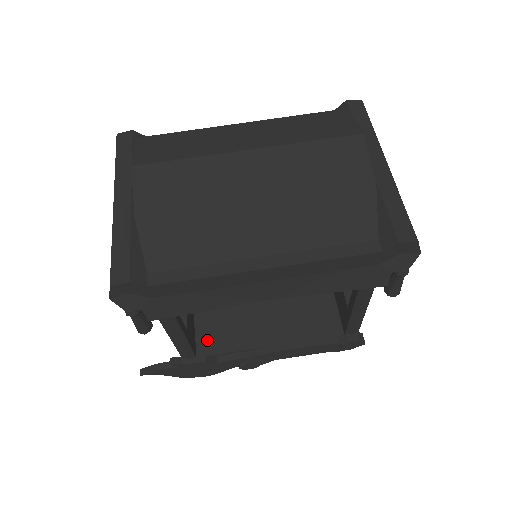
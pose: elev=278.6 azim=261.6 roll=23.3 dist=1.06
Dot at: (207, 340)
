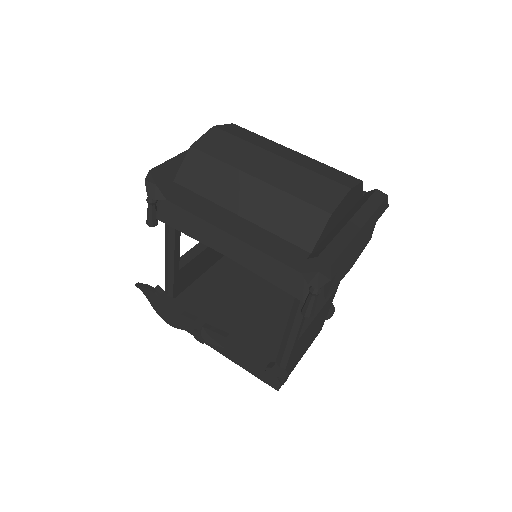
Dot at: (189, 297)
